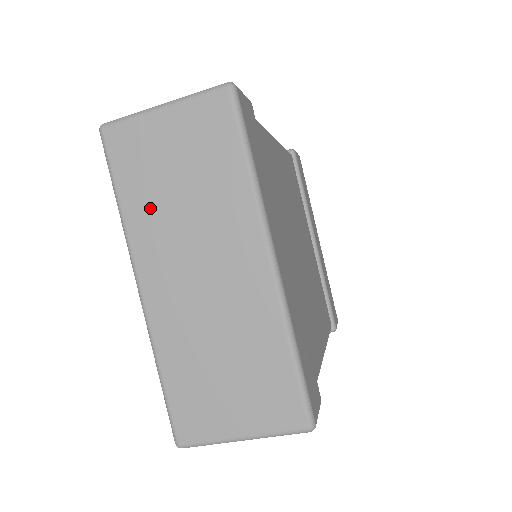
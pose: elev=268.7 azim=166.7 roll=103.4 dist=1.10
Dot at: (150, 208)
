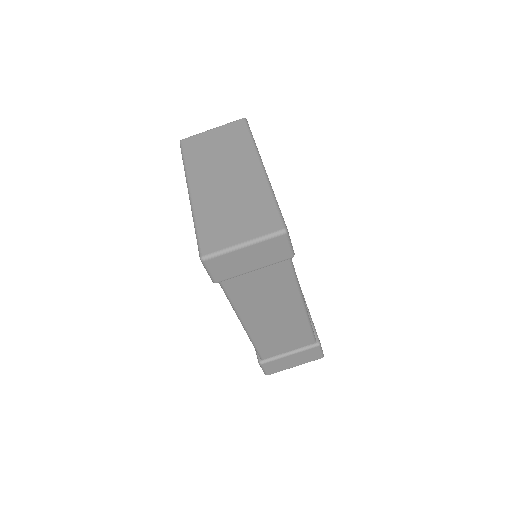
Dot at: (201, 161)
